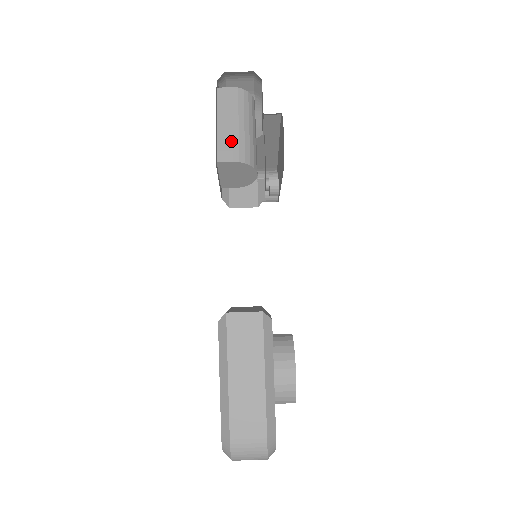
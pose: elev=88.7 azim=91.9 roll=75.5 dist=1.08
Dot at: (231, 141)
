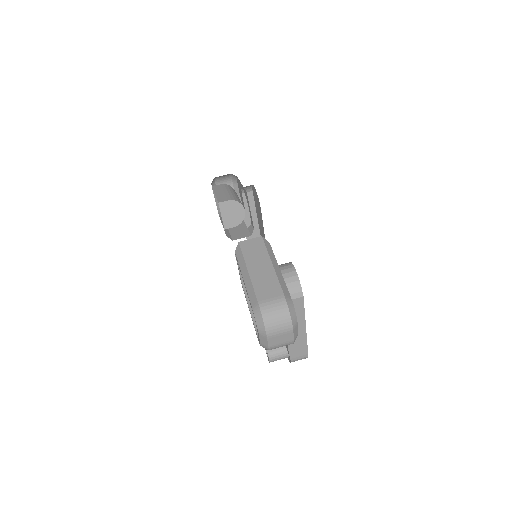
Dot at: (225, 196)
